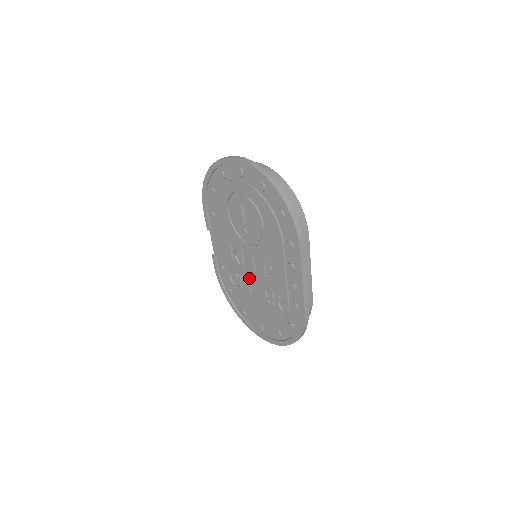
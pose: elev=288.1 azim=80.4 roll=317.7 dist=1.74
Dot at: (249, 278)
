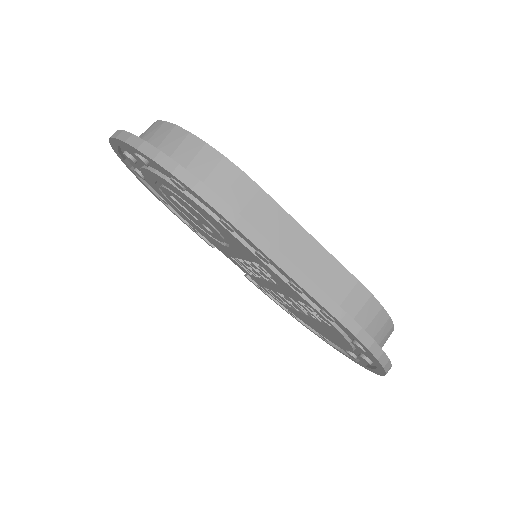
Dot at: (275, 291)
